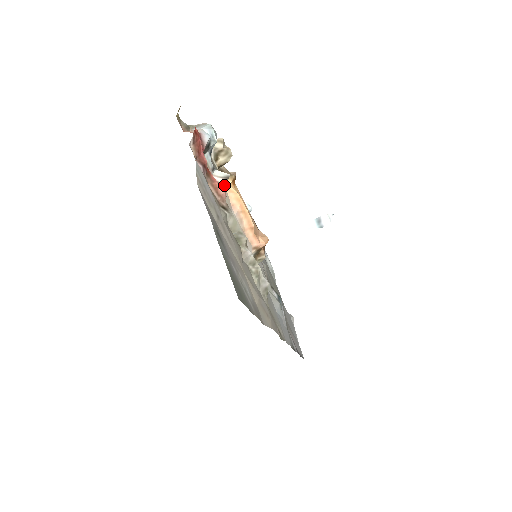
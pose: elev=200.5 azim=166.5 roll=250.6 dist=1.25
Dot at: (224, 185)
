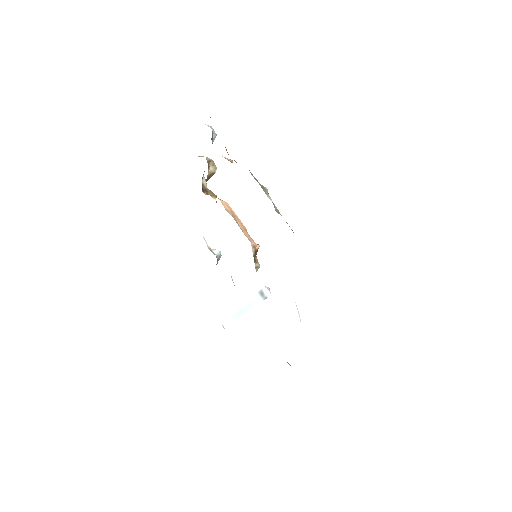
Dot at: (232, 162)
